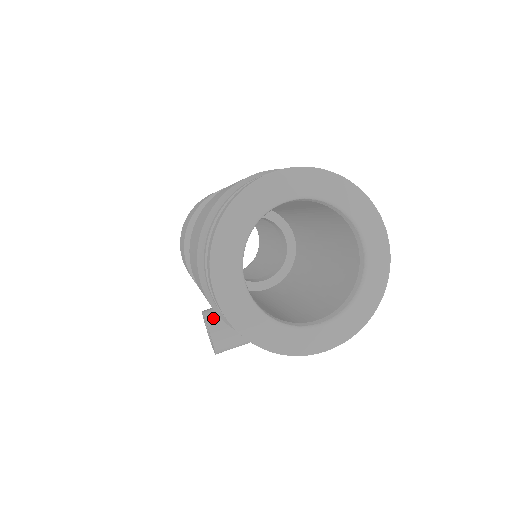
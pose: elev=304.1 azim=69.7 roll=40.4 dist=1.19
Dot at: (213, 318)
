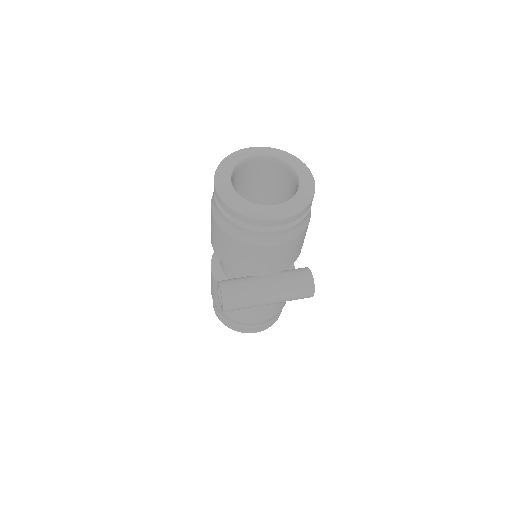
Dot at: (223, 280)
